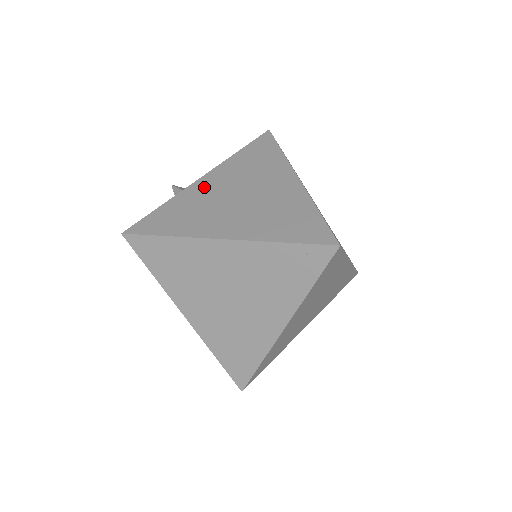
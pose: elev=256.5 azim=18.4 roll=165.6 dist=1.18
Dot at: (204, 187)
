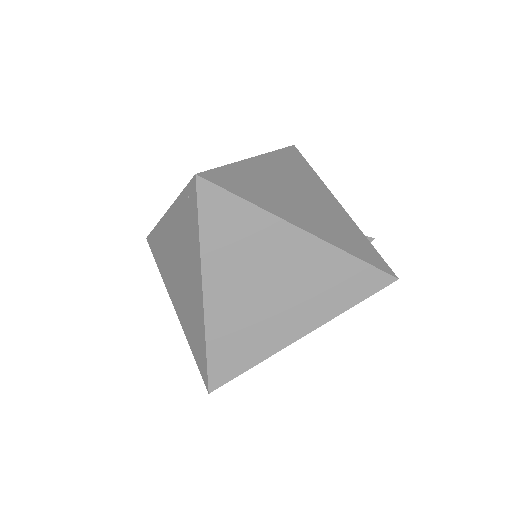
Dot at: occluded
